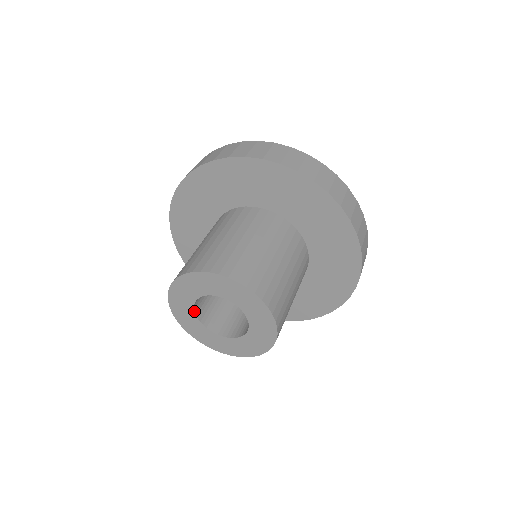
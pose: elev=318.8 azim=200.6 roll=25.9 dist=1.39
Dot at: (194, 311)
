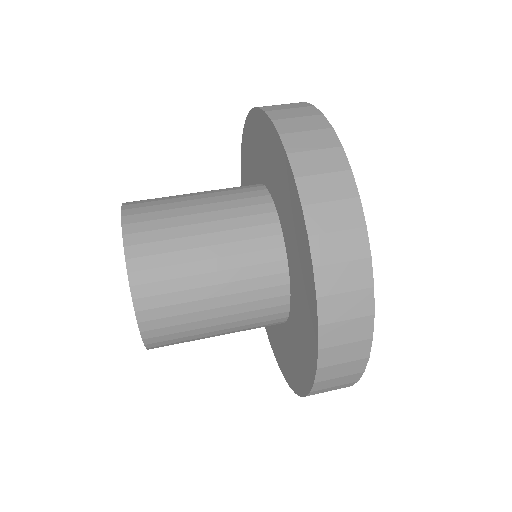
Dot at: occluded
